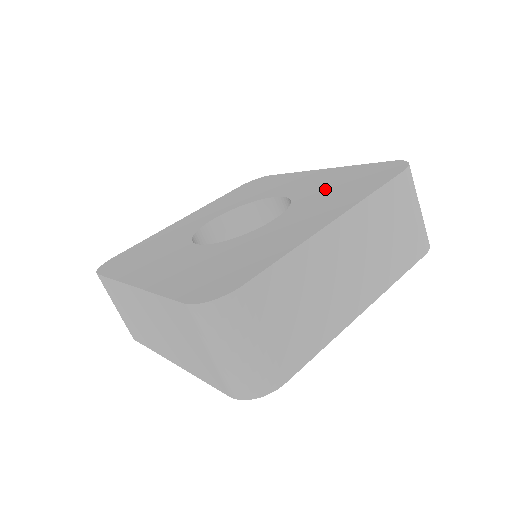
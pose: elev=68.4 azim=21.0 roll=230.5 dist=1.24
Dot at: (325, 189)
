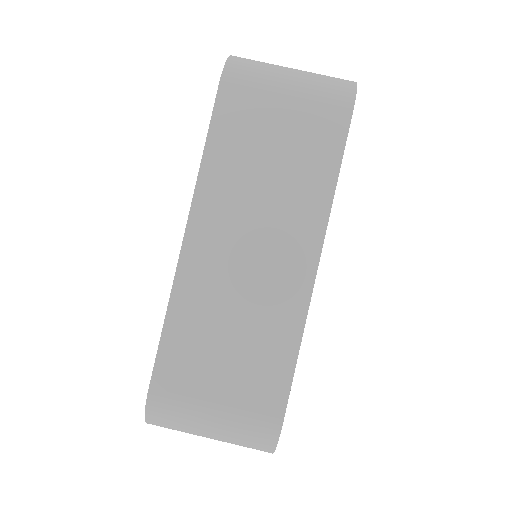
Dot at: occluded
